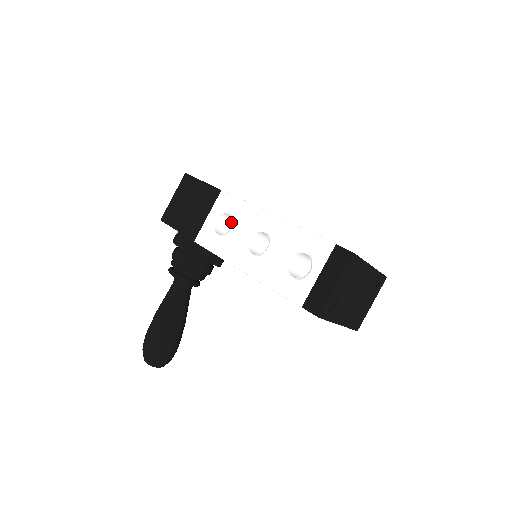
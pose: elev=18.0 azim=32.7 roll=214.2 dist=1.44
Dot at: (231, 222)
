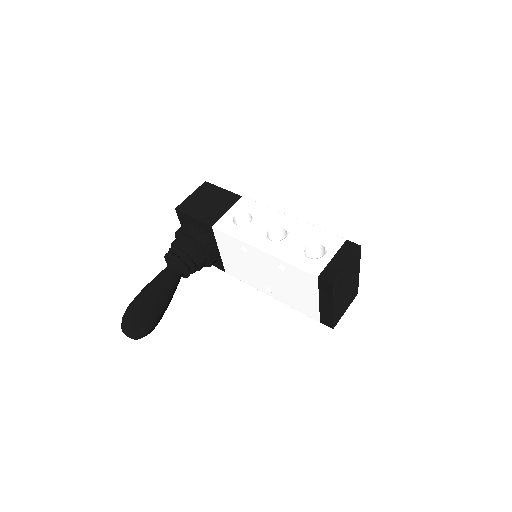
Dot at: (241, 224)
